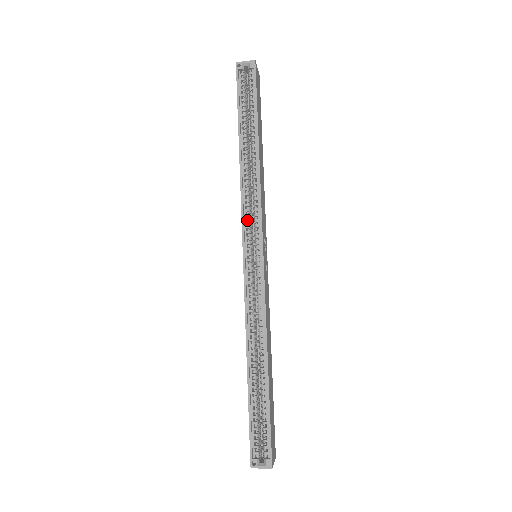
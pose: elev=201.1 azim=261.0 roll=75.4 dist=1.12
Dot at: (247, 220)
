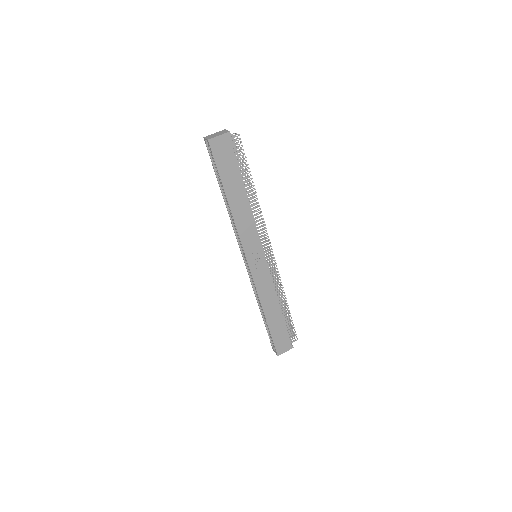
Dot at: (239, 241)
